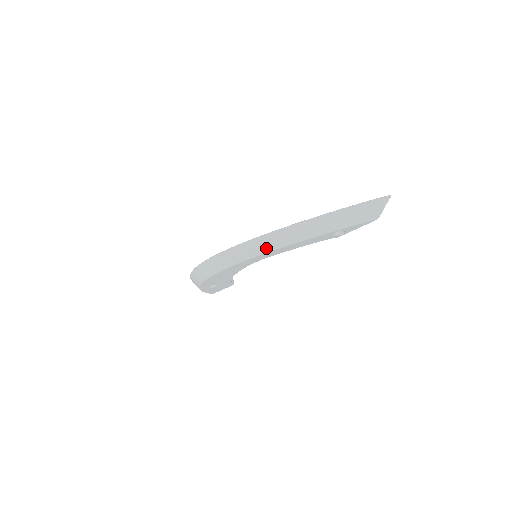
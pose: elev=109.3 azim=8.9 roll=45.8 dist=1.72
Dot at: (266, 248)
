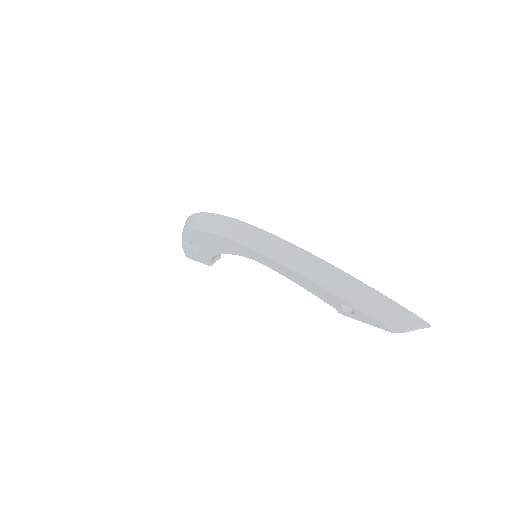
Dot at: (273, 252)
